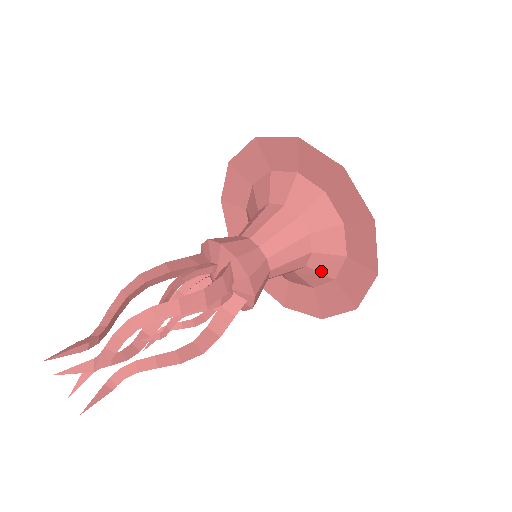
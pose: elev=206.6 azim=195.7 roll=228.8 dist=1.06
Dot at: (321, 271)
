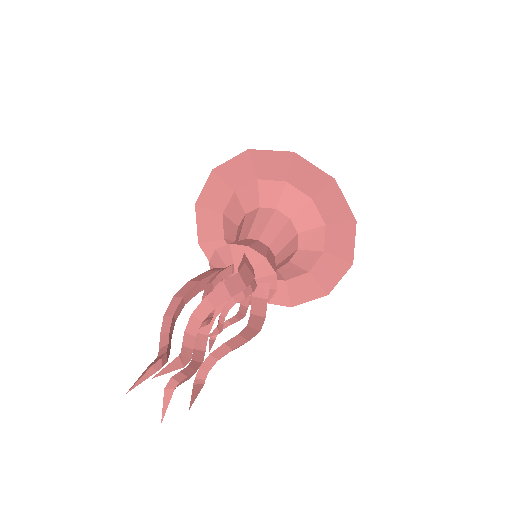
Dot at: (311, 249)
